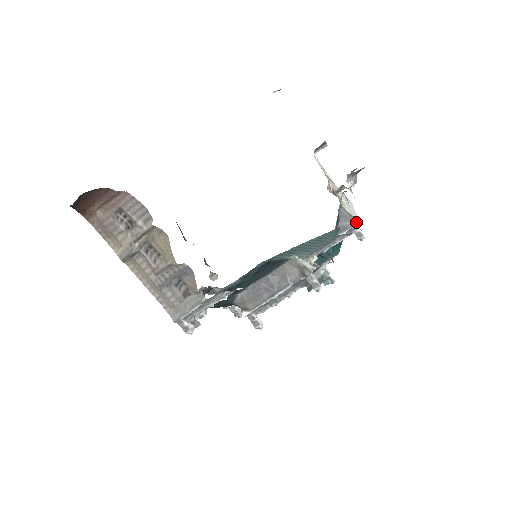
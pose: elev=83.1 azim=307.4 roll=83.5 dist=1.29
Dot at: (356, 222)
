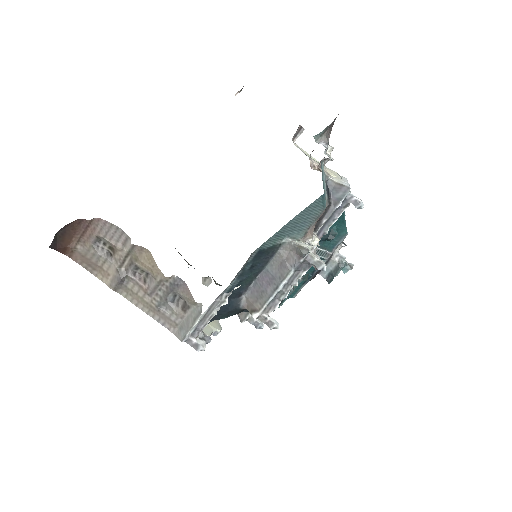
Dot at: (348, 190)
